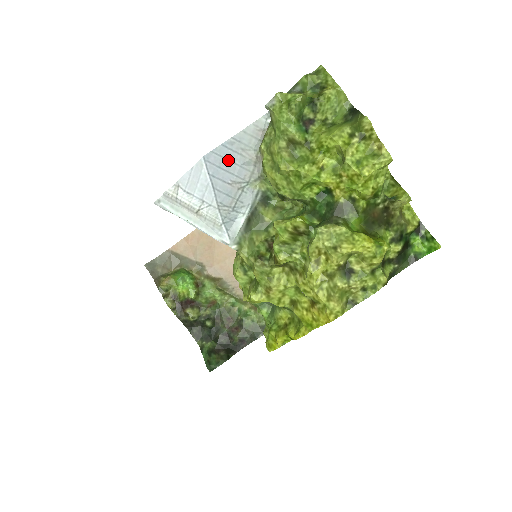
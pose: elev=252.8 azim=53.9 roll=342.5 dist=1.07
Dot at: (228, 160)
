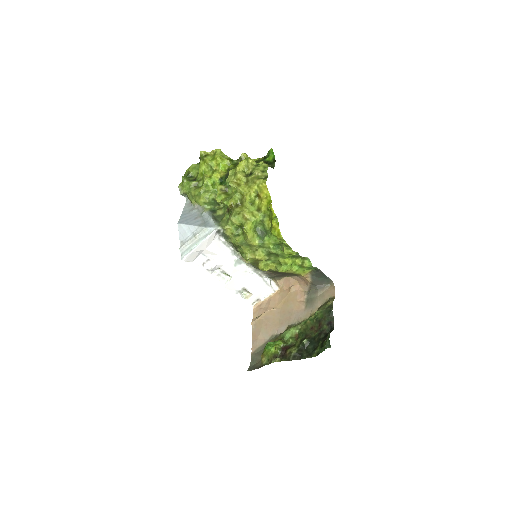
Dot at: (187, 217)
